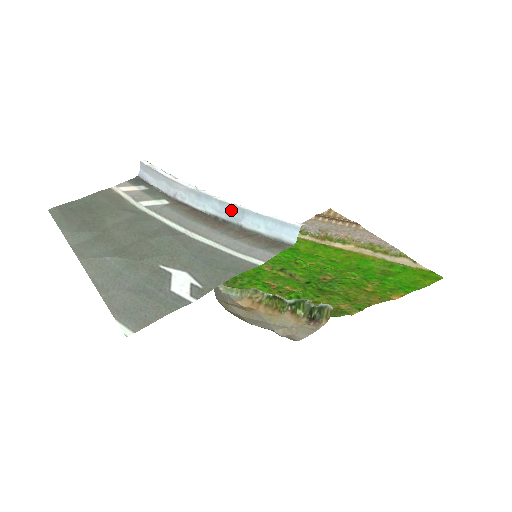
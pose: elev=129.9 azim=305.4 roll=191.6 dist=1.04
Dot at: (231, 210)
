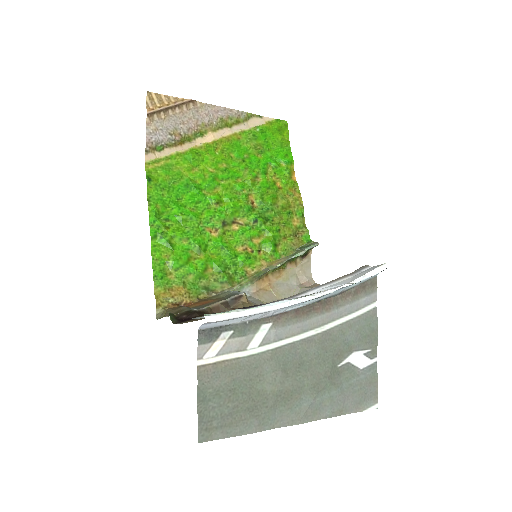
Dot at: (335, 291)
